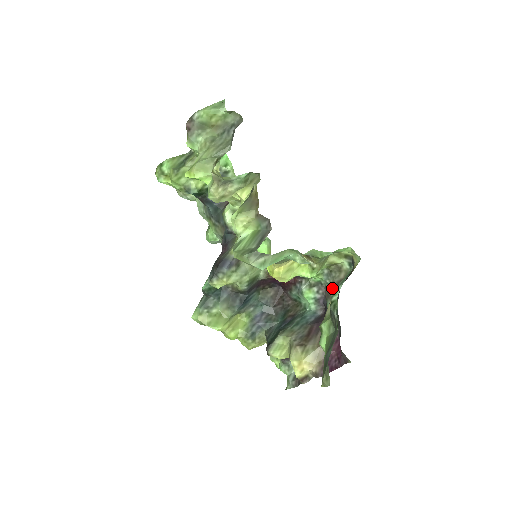
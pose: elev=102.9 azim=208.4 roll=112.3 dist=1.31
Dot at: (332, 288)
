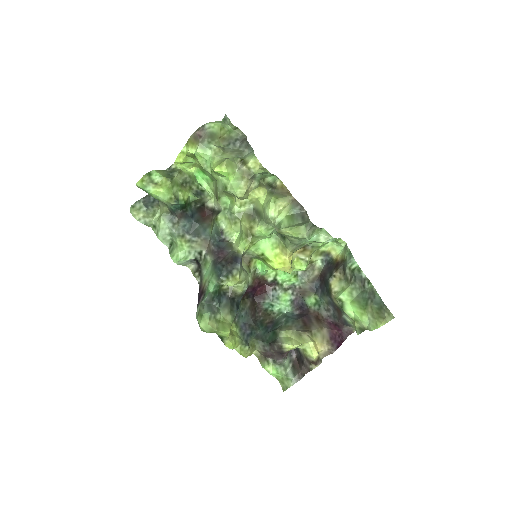
Dot at: (308, 286)
